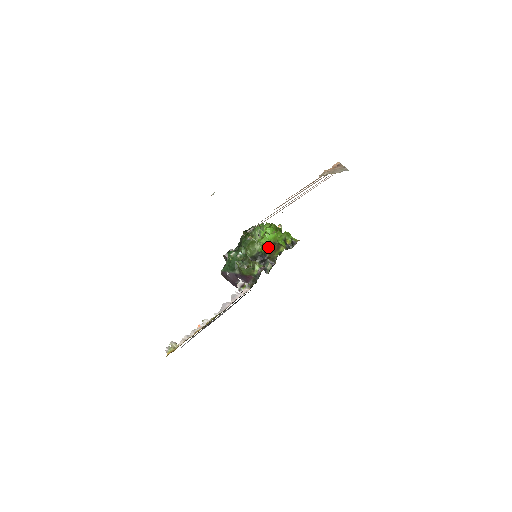
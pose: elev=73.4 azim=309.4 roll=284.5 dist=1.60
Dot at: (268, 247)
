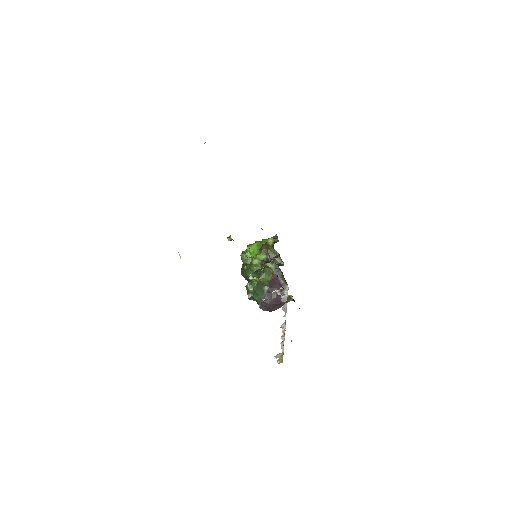
Dot at: (261, 252)
